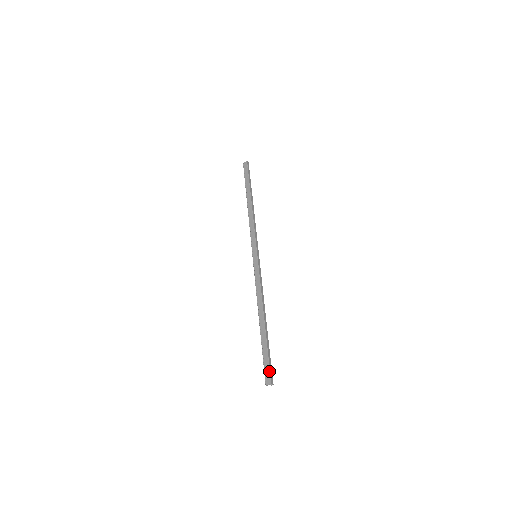
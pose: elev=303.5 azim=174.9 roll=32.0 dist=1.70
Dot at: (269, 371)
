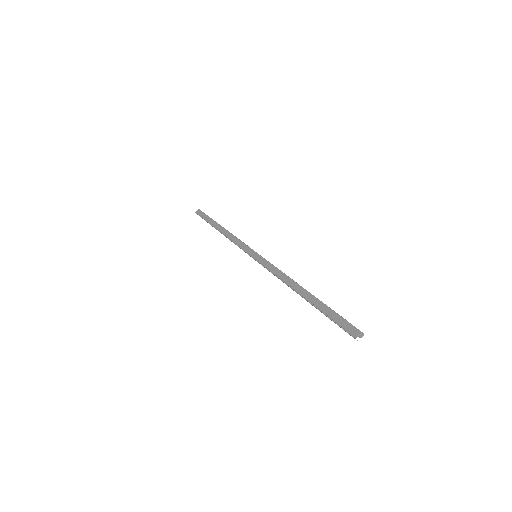
Dot at: (348, 323)
